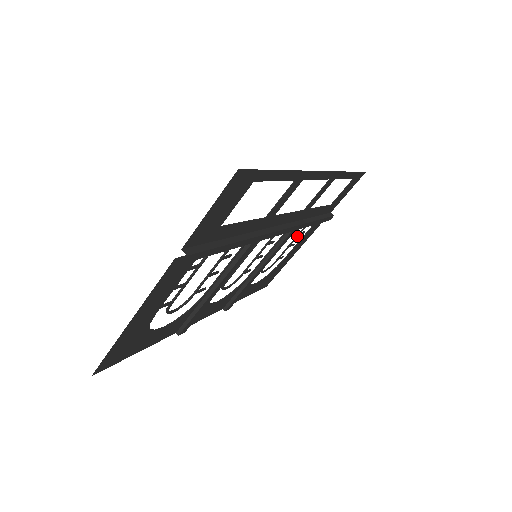
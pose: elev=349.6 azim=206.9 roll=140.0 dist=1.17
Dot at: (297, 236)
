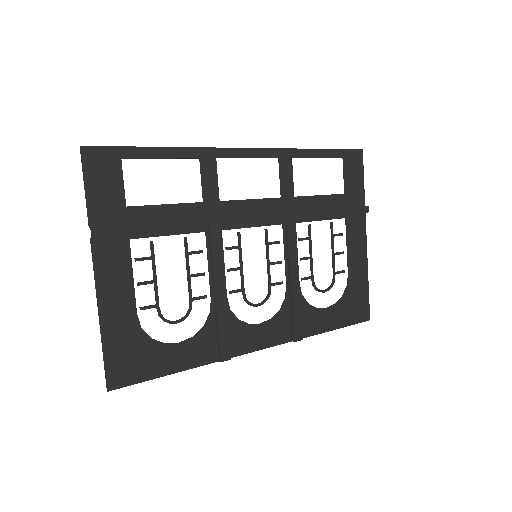
Dot at: (331, 239)
